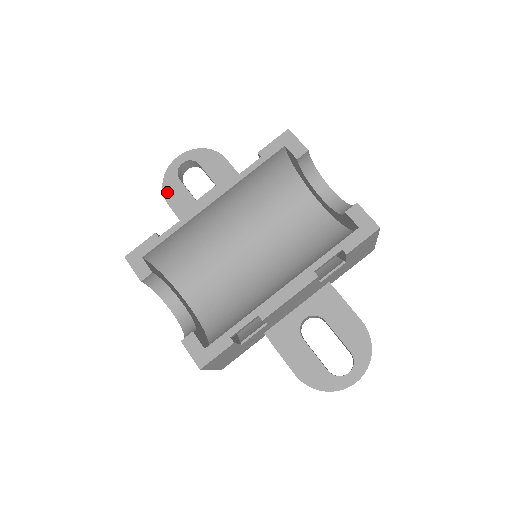
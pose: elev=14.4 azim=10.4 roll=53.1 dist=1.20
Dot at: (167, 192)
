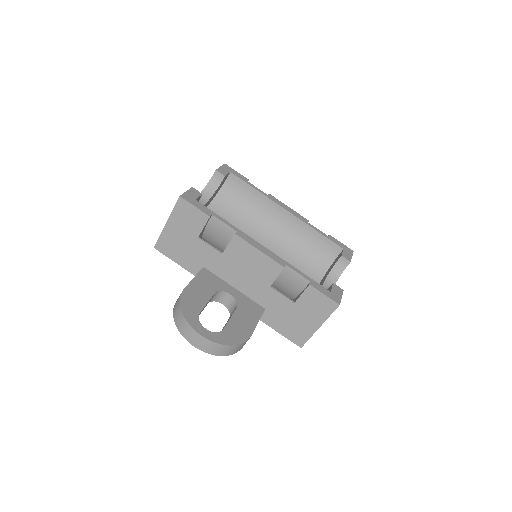
Dot at: occluded
